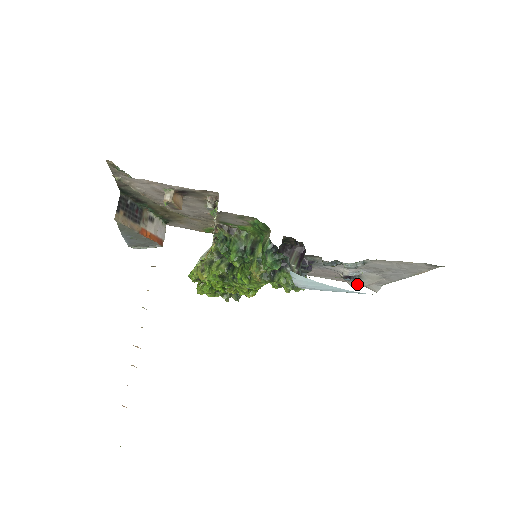
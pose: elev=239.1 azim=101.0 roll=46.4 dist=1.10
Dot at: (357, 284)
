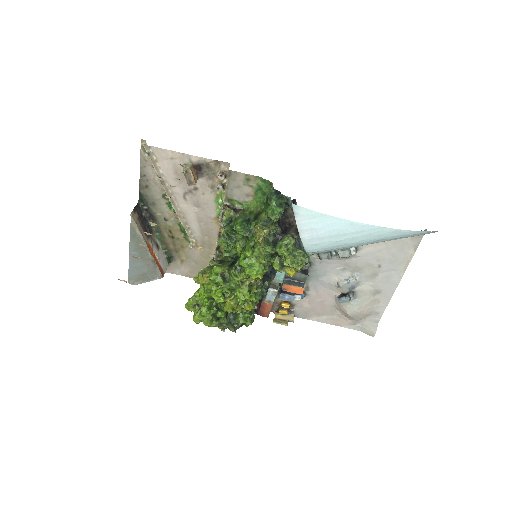
Dot at: (353, 307)
